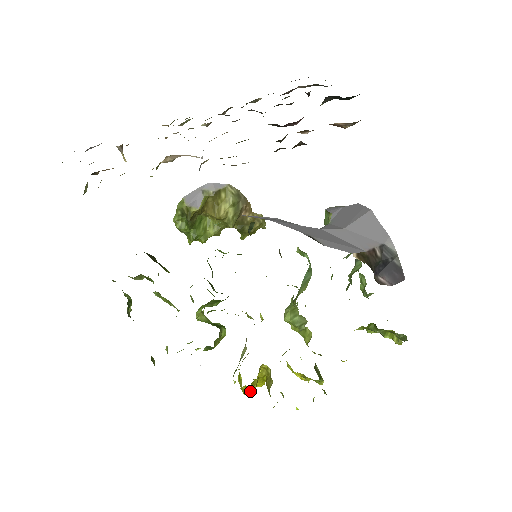
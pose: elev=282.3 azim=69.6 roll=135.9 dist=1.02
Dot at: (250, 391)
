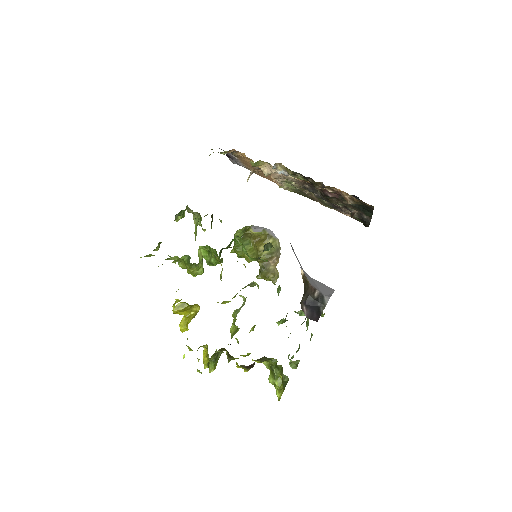
Dot at: (177, 307)
